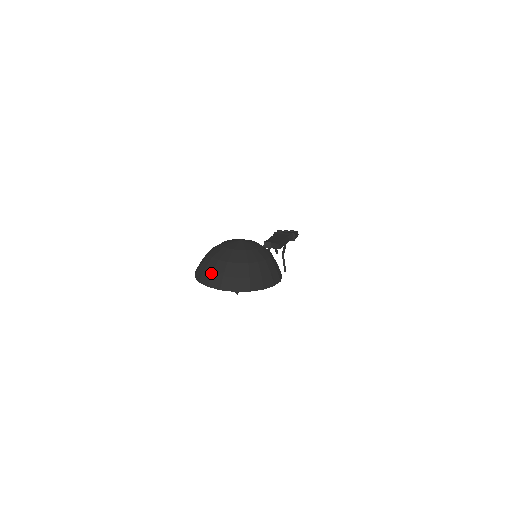
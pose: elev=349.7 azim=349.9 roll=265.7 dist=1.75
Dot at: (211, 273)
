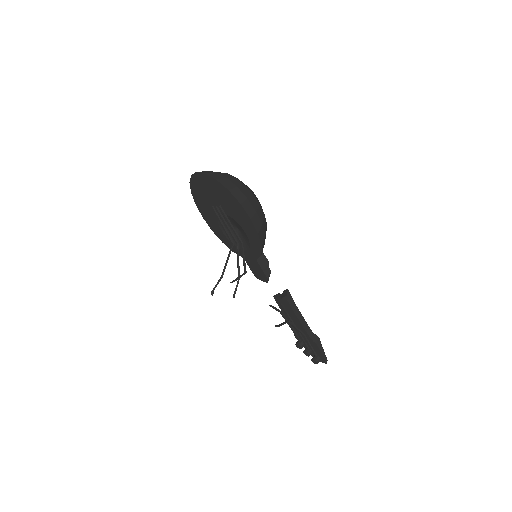
Dot at: occluded
